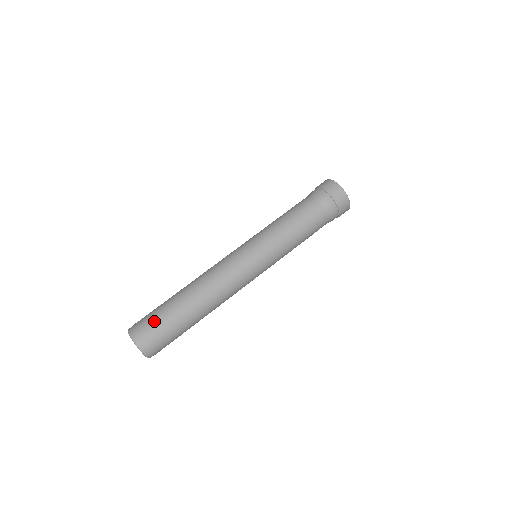
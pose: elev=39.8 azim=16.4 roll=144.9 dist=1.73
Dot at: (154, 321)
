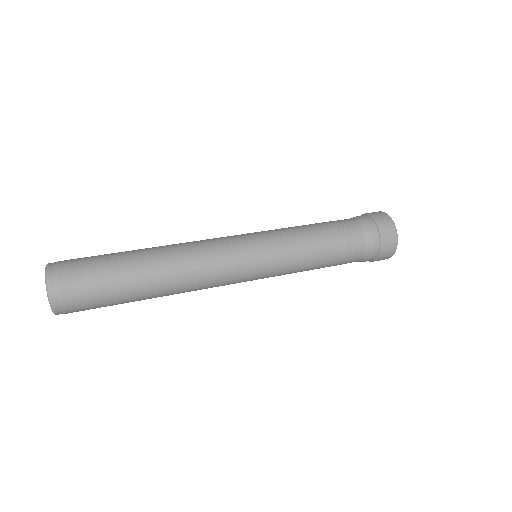
Dot at: (87, 257)
